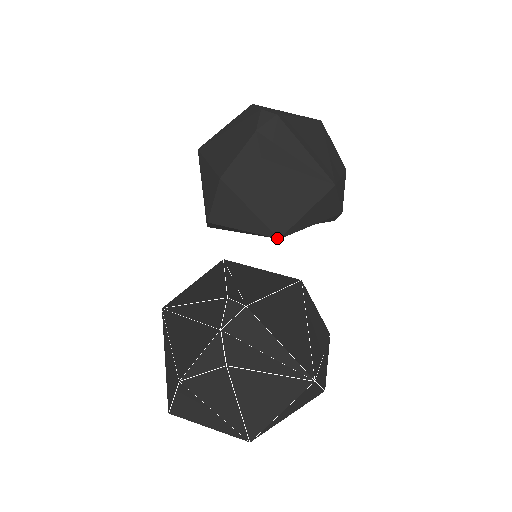
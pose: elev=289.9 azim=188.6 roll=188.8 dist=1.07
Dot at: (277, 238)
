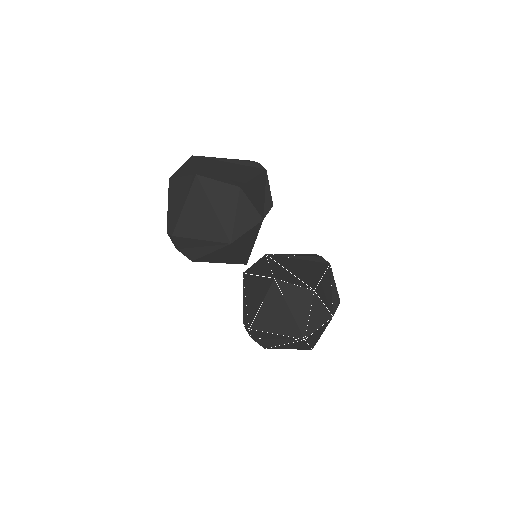
Dot at: (246, 264)
